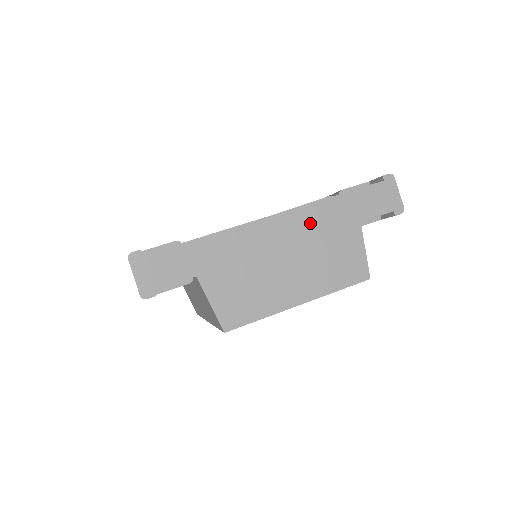
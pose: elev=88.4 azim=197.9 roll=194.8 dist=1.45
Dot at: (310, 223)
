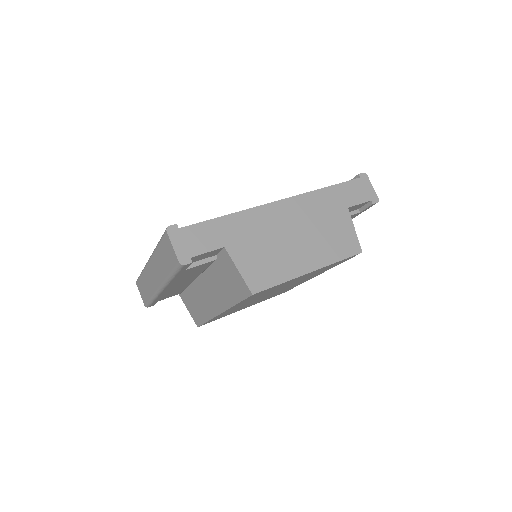
Dot at: (310, 207)
